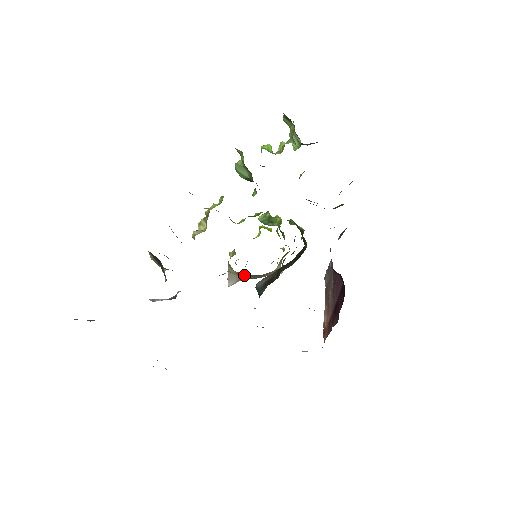
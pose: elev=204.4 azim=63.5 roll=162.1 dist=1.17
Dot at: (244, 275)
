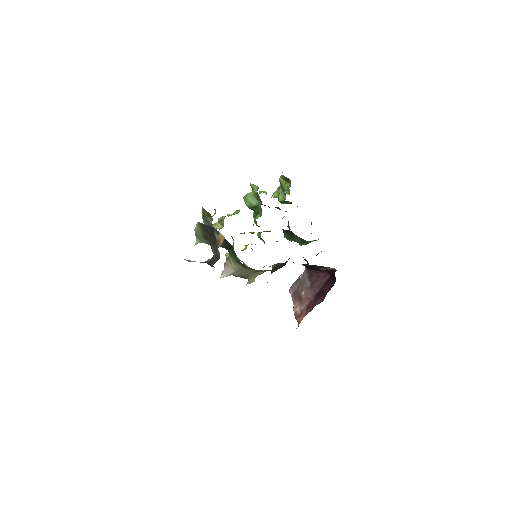
Dot at: (242, 268)
